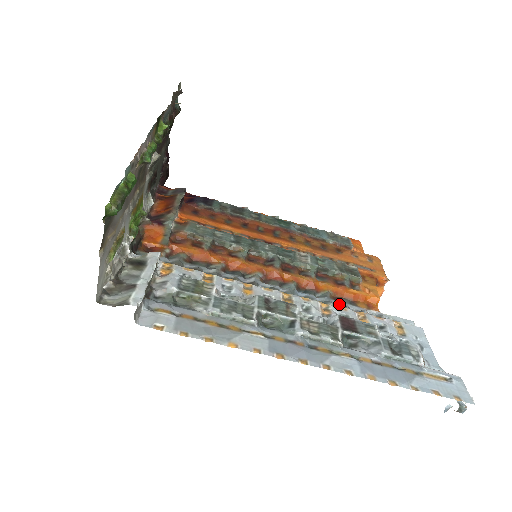
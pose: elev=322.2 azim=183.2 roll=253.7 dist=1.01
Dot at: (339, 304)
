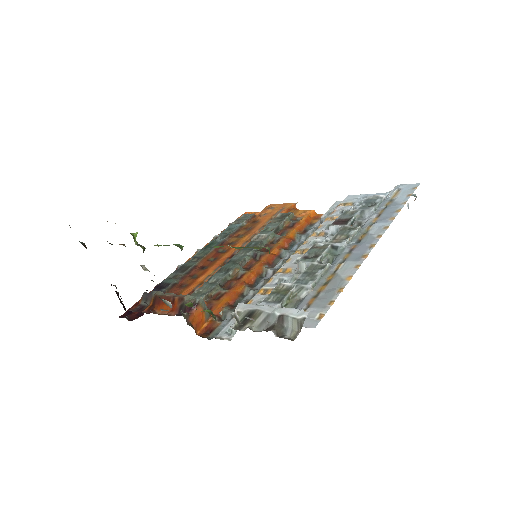
Dot at: (311, 231)
